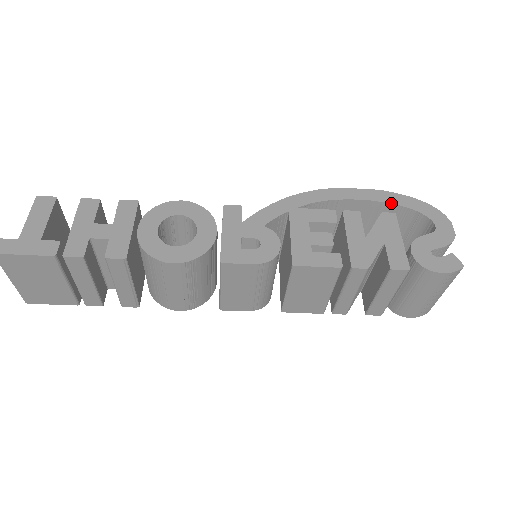
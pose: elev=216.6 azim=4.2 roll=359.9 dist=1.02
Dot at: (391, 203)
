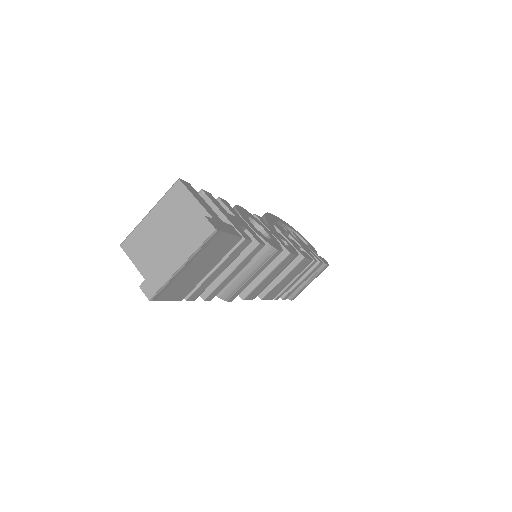
Dot at: occluded
